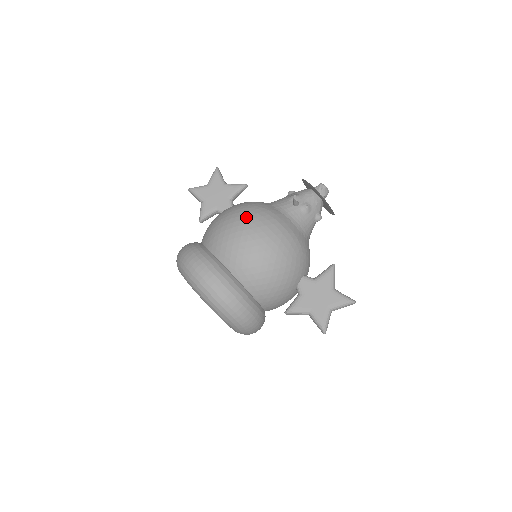
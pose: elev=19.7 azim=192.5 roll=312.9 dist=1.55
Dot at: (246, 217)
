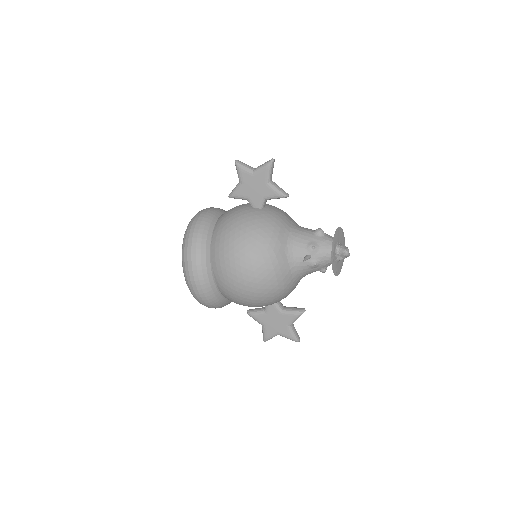
Dot at: (251, 255)
